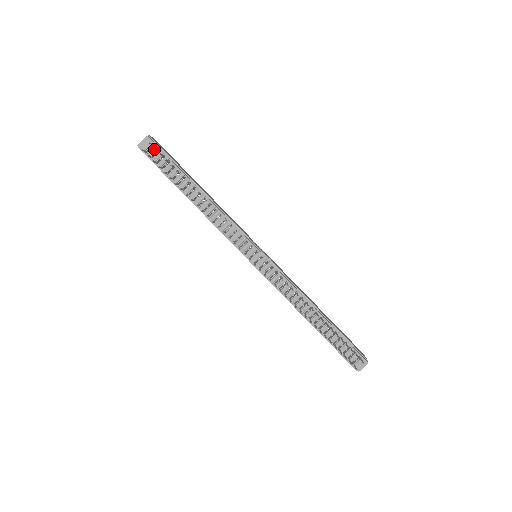
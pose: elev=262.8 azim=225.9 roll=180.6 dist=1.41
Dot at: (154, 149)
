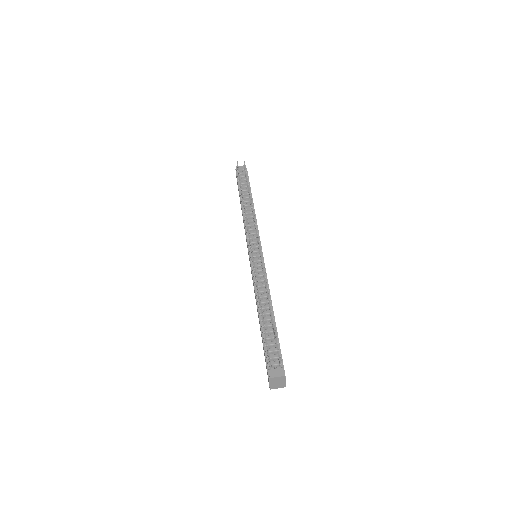
Dot at: (244, 172)
